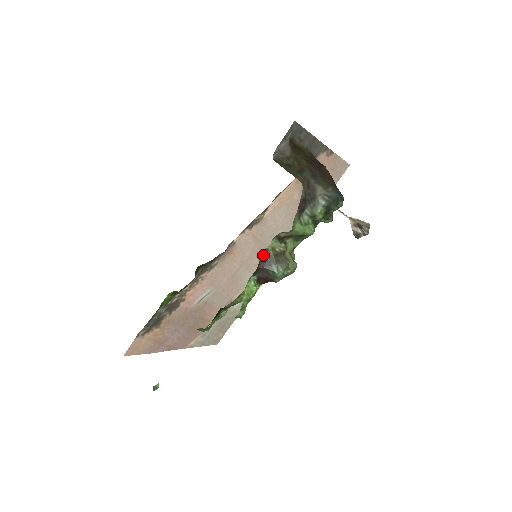
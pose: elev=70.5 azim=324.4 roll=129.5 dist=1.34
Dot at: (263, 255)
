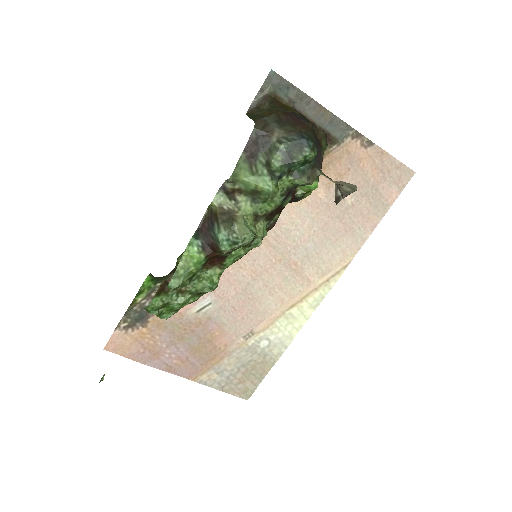
Dot at: (208, 212)
